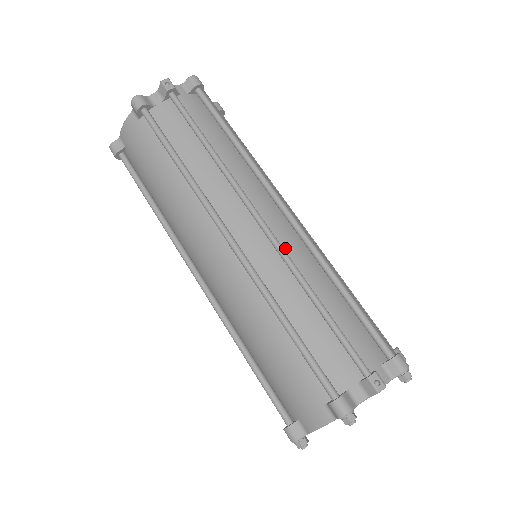
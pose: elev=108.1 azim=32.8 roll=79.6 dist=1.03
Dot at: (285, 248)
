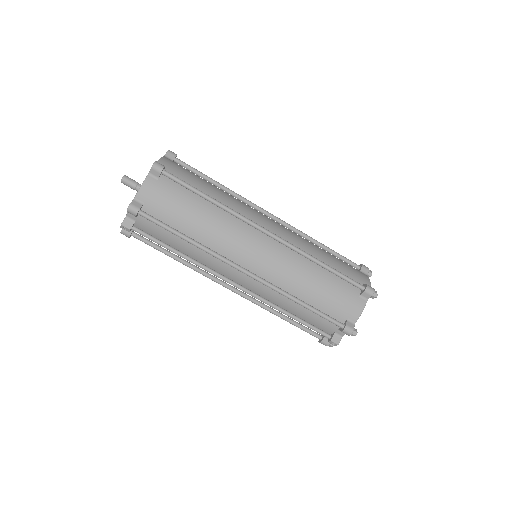
Dot at: (258, 291)
